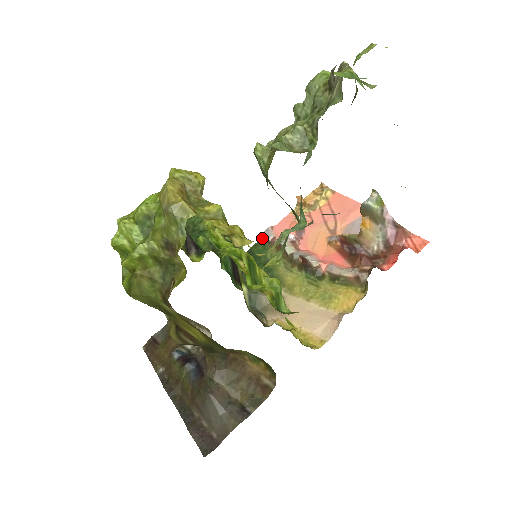
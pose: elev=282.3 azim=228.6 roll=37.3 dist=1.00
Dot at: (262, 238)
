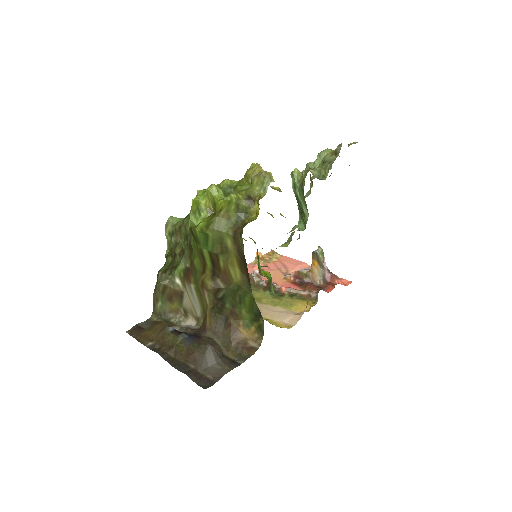
Dot at: occluded
